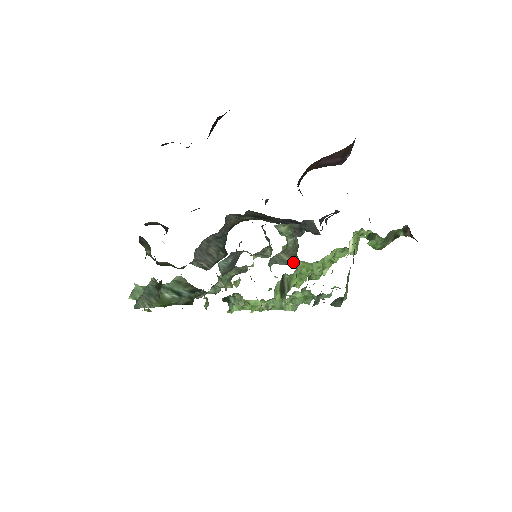
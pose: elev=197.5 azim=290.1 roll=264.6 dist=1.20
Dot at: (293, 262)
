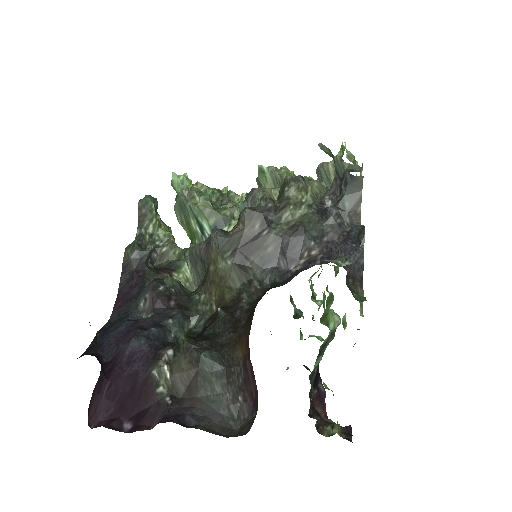
Dot at: occluded
